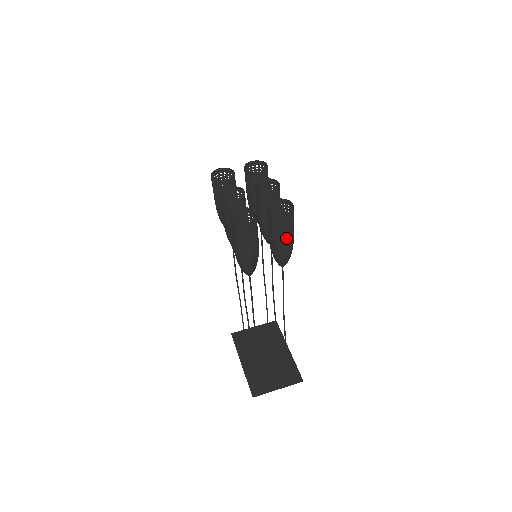
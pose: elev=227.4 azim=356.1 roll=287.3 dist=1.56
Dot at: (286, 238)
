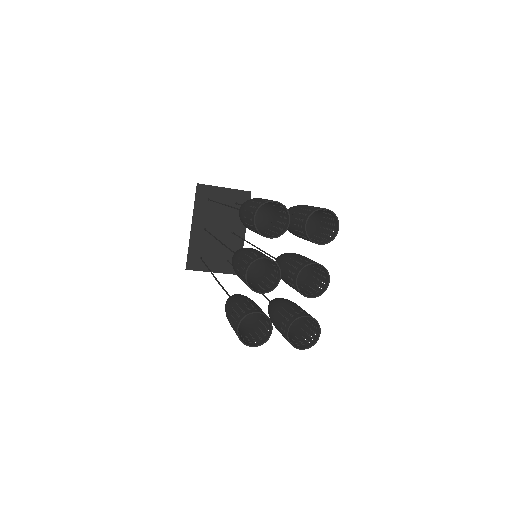
Dot at: (289, 335)
